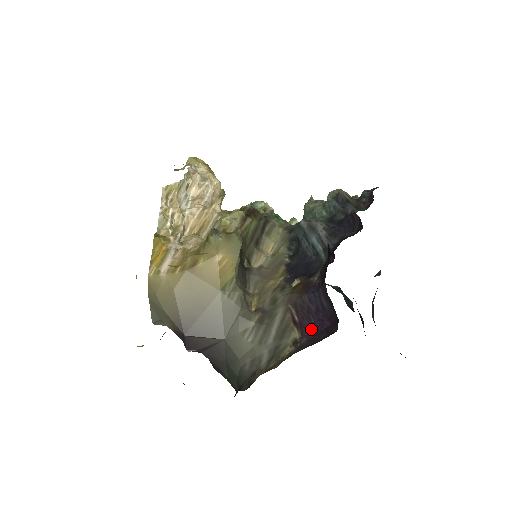
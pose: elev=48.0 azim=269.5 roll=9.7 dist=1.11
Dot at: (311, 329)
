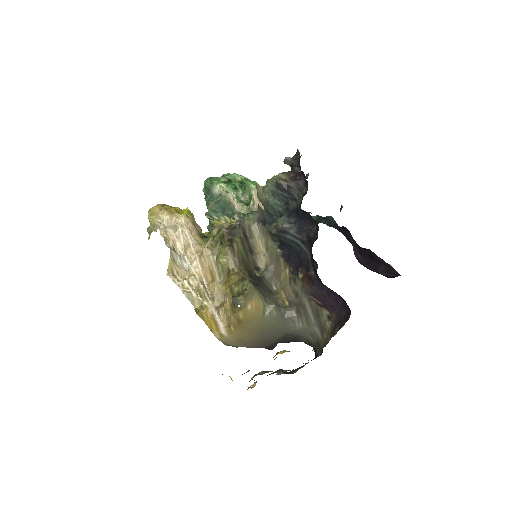
Dot at: (333, 307)
